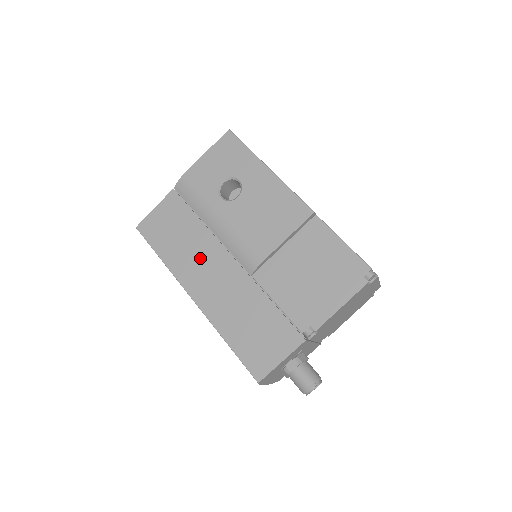
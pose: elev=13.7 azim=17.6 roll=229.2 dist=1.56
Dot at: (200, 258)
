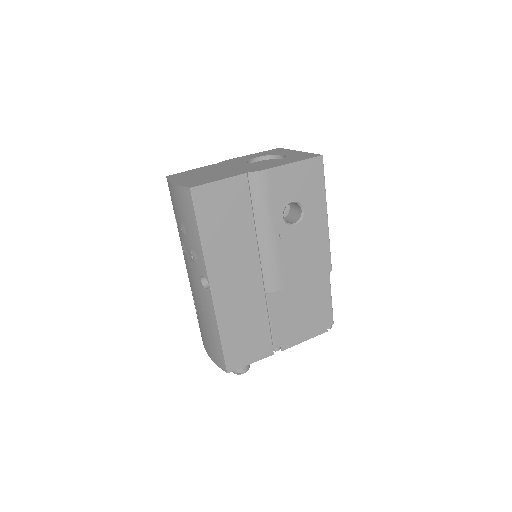
Dot at: (236, 257)
